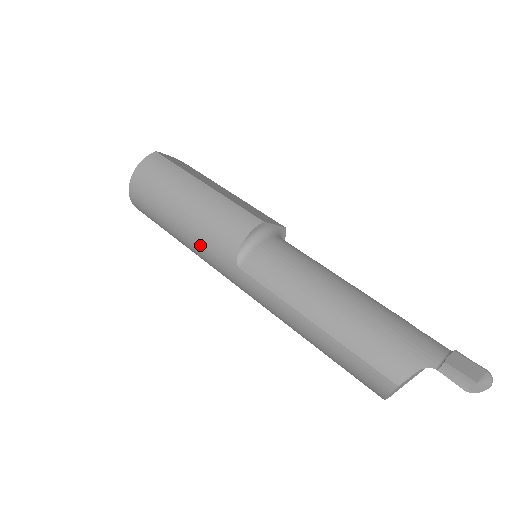
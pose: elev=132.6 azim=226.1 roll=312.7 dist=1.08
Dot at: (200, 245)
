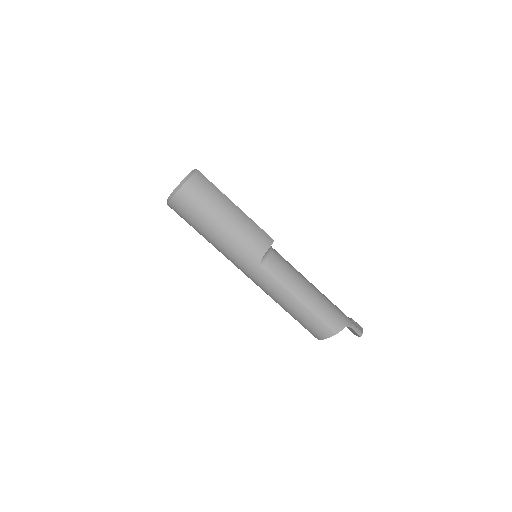
Dot at: (233, 247)
